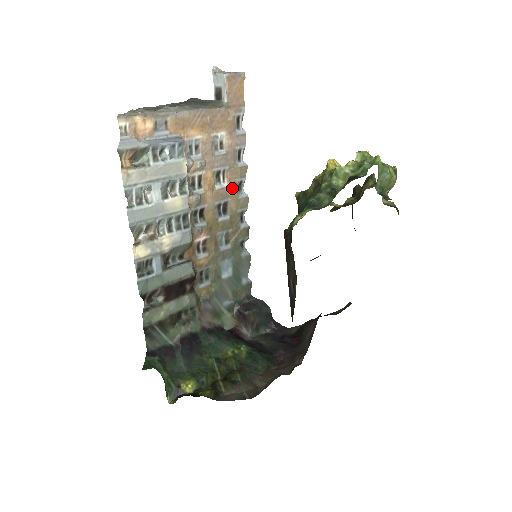
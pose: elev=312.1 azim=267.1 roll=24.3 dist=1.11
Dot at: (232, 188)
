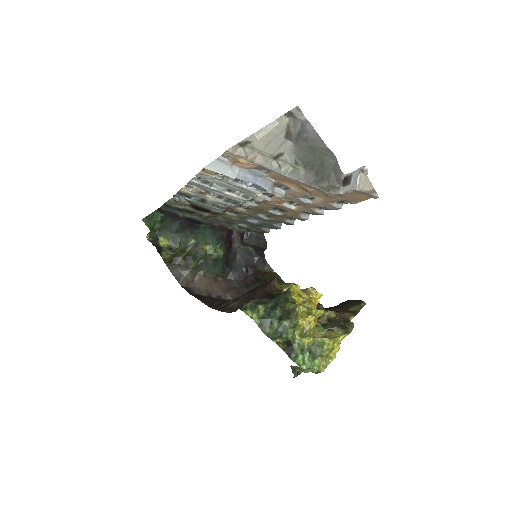
Dot at: (298, 211)
